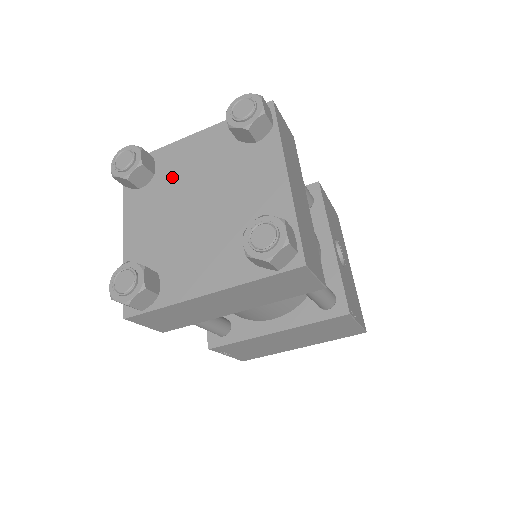
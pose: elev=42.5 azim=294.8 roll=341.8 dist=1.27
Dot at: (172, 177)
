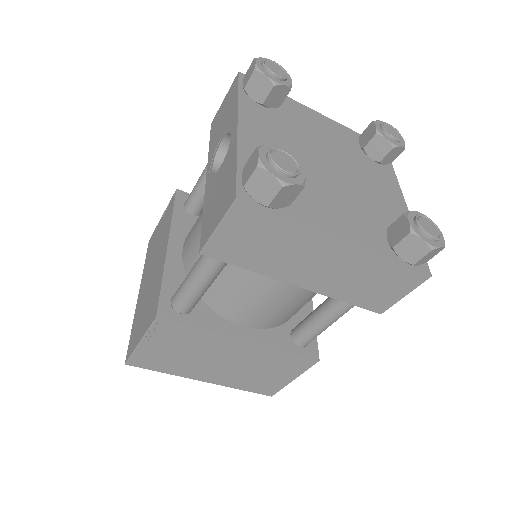
Dot at: (298, 124)
